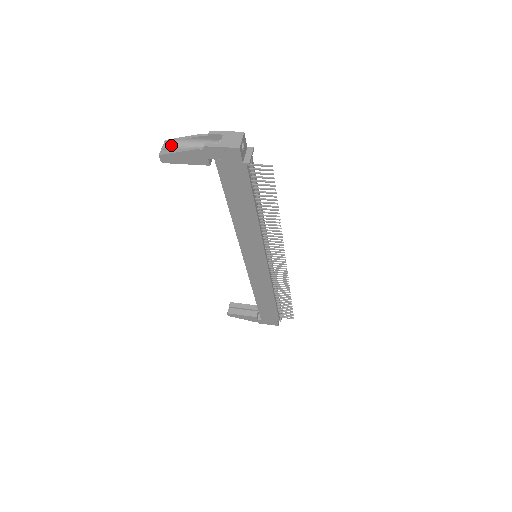
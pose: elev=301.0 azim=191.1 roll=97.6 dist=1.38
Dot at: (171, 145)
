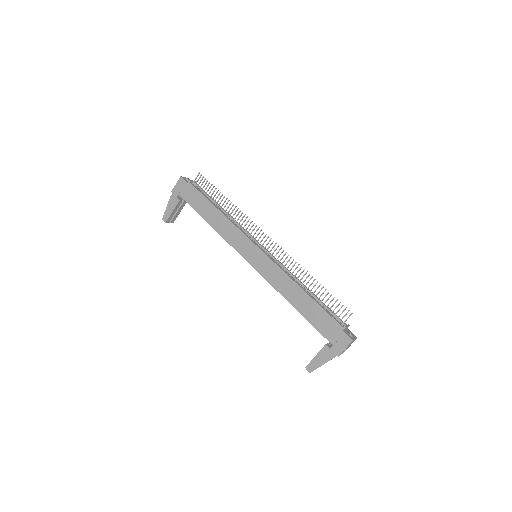
Dot at: occluded
